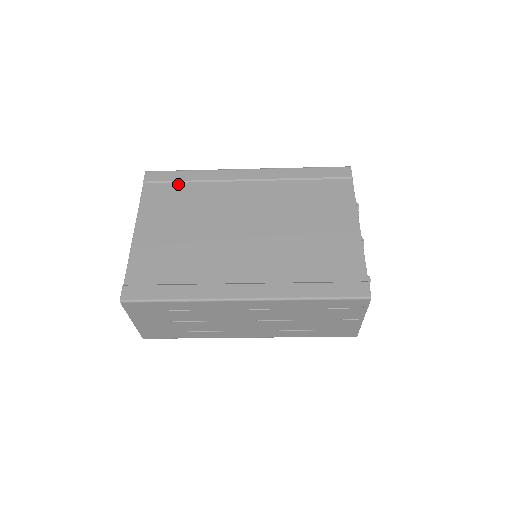
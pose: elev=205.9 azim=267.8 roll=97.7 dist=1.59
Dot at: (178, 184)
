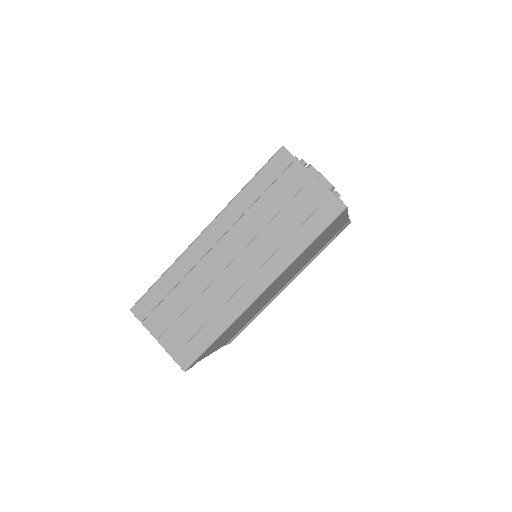
Dot at: occluded
